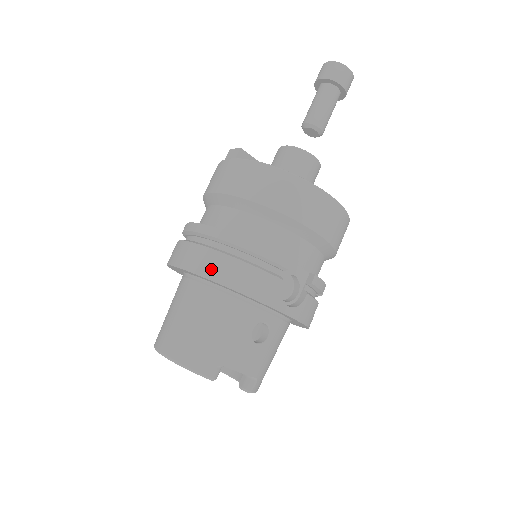
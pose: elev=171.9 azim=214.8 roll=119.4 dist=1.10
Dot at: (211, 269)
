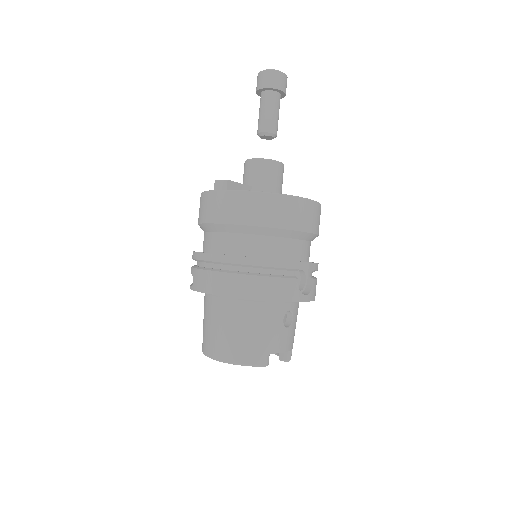
Dot at: (244, 290)
